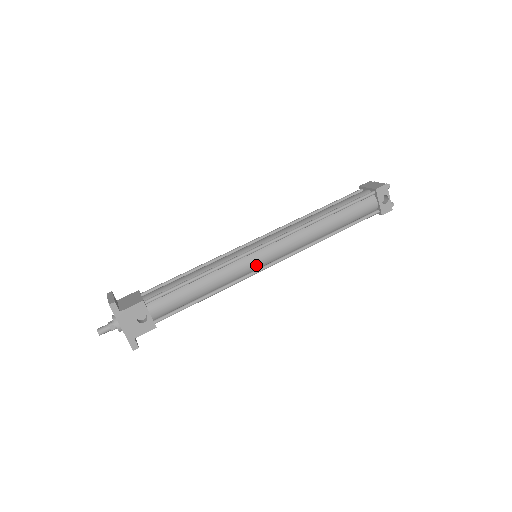
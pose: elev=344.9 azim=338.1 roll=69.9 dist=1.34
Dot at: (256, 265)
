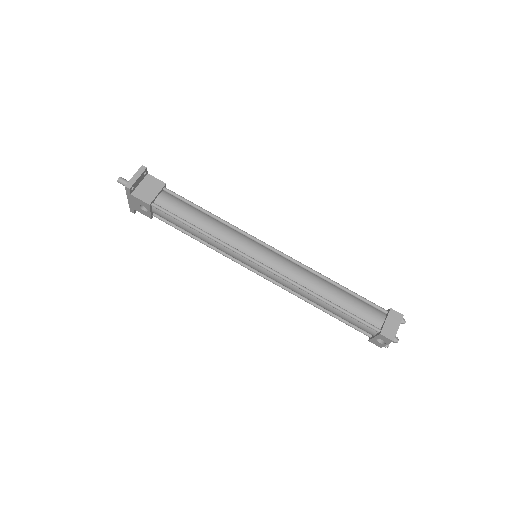
Dot at: (245, 263)
